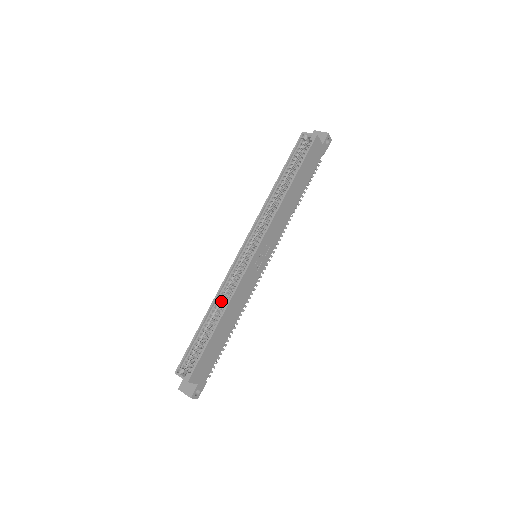
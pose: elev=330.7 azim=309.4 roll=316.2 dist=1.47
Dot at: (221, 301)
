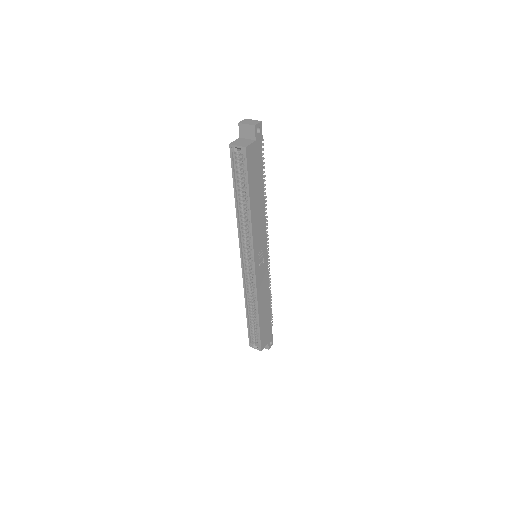
Dot at: (251, 300)
